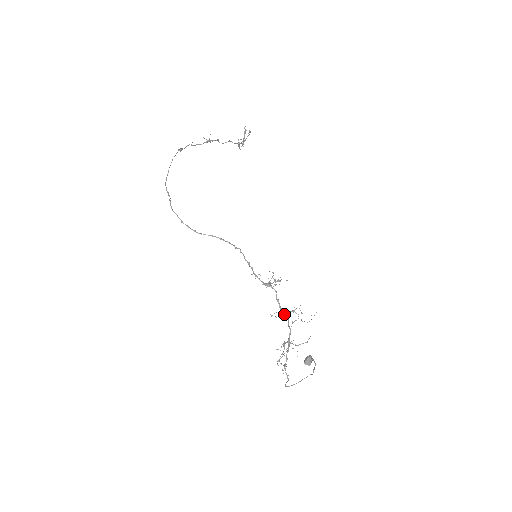
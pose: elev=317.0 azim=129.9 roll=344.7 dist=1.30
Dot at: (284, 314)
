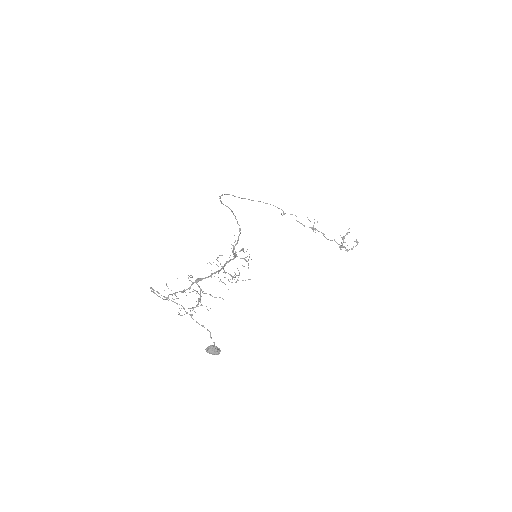
Dot at: occluded
